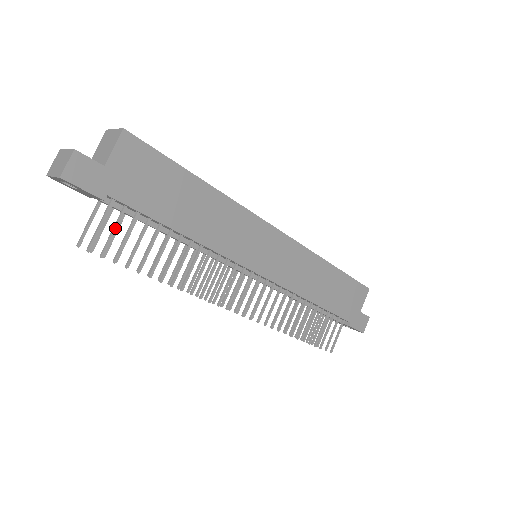
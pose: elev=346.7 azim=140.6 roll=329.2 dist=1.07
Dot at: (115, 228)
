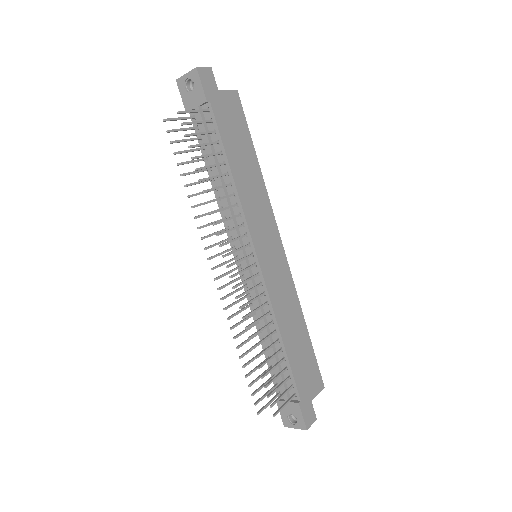
Dot at: (199, 122)
